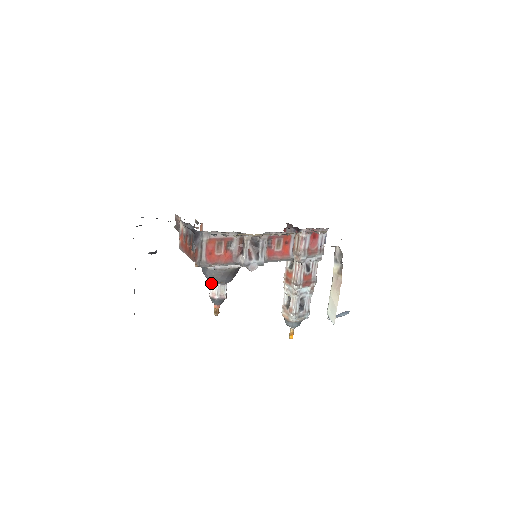
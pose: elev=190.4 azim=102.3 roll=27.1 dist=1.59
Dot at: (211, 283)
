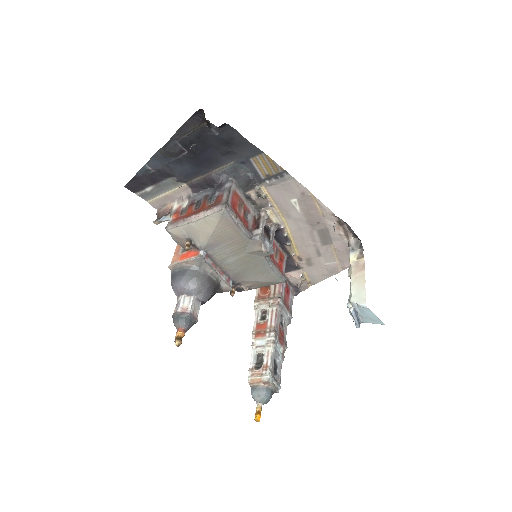
Dot at: (182, 296)
